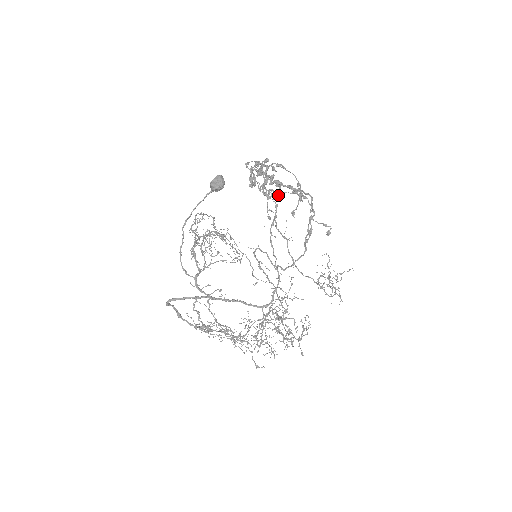
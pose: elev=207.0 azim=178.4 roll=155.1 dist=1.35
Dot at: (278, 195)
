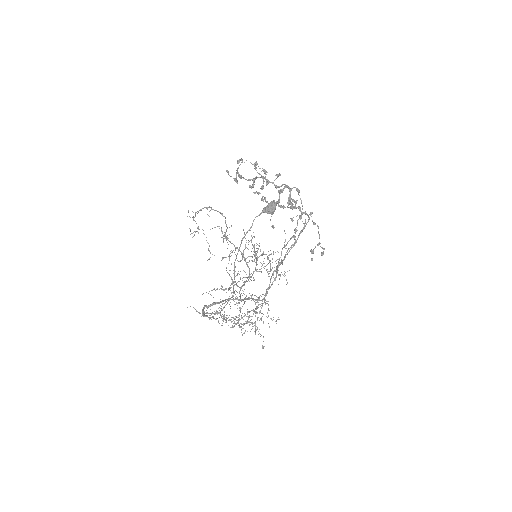
Dot at: occluded
